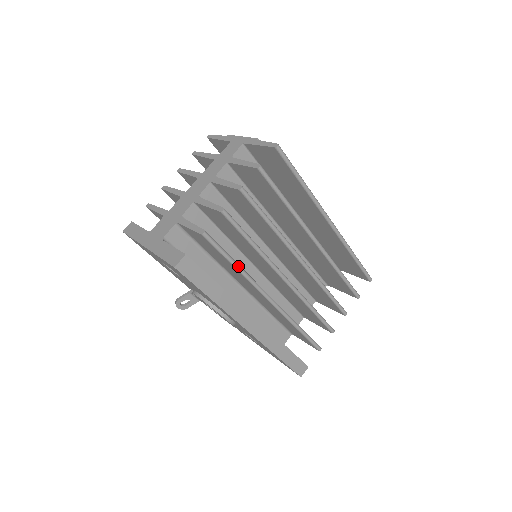
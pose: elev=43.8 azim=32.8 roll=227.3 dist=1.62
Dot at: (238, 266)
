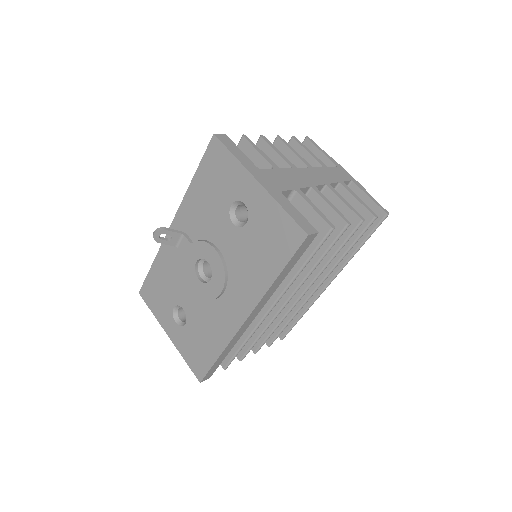
Dot at: occluded
